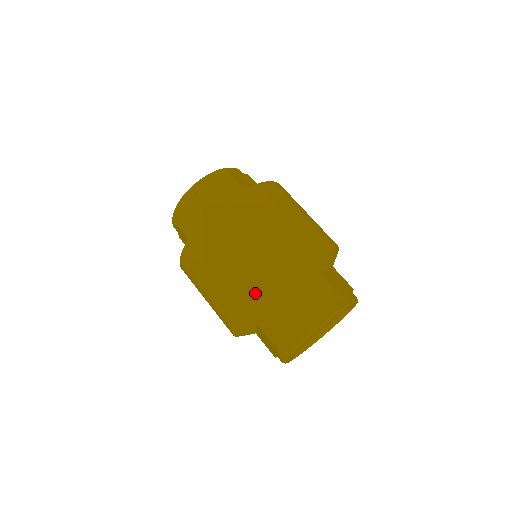
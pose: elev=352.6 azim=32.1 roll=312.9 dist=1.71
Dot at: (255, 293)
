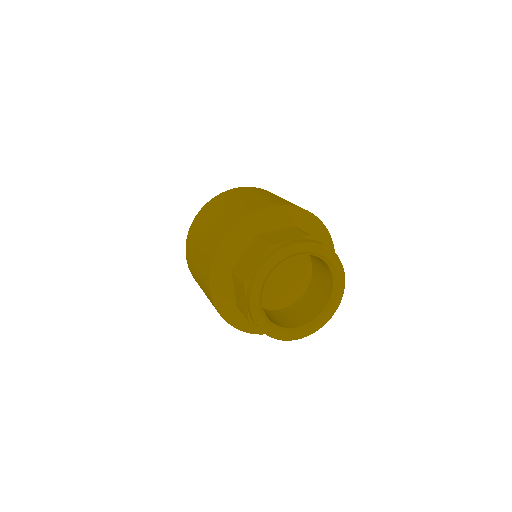
Dot at: (229, 227)
